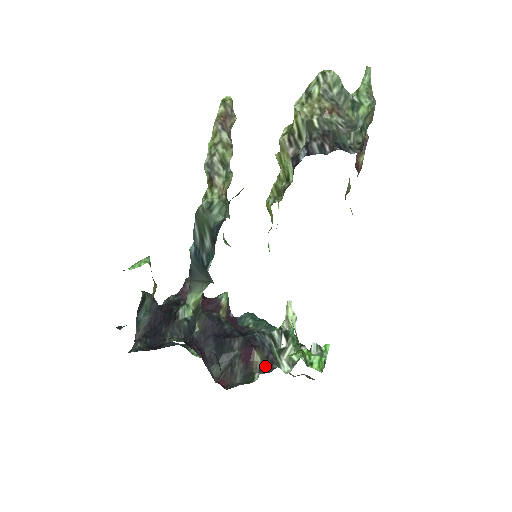
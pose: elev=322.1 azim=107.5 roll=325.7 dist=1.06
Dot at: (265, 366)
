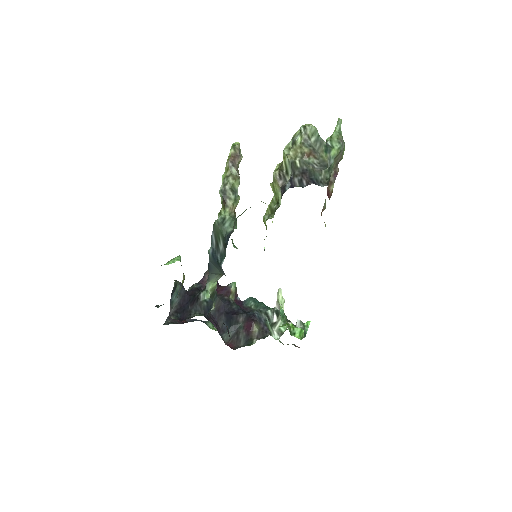
Dot at: (261, 334)
